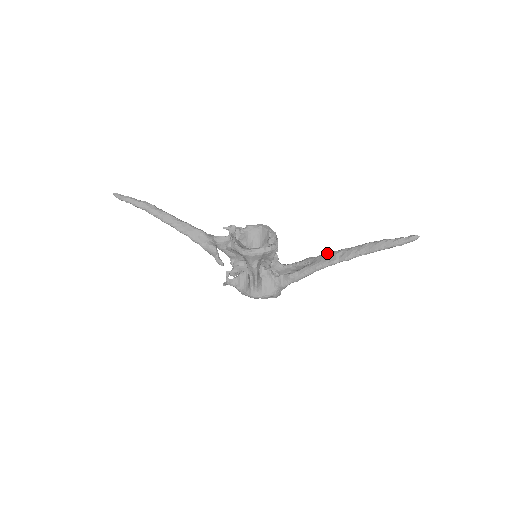
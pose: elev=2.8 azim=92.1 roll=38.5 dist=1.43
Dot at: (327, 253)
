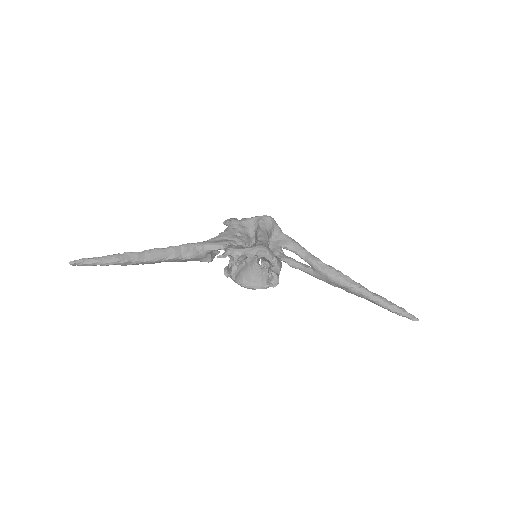
Dot at: (331, 279)
